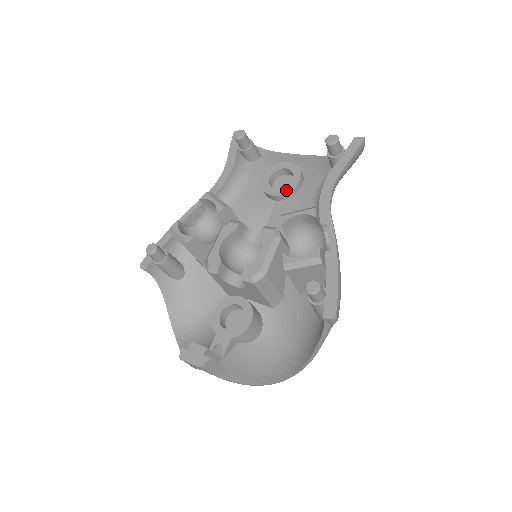
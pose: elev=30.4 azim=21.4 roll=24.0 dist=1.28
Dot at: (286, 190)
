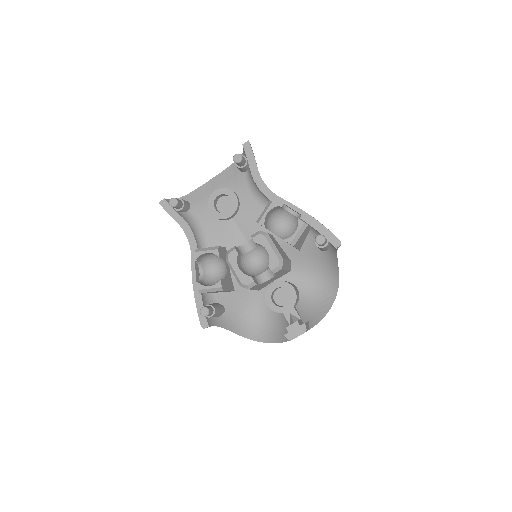
Dot at: (234, 207)
